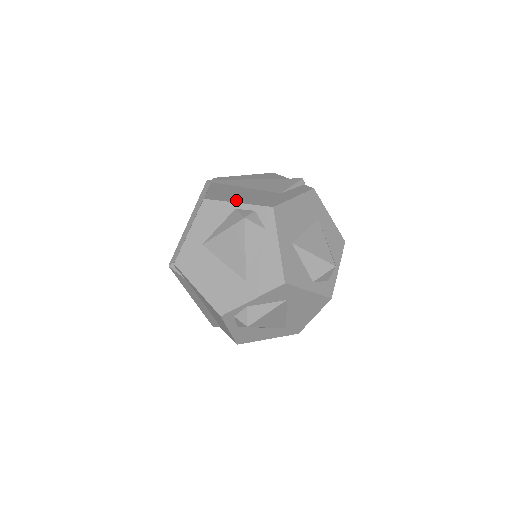
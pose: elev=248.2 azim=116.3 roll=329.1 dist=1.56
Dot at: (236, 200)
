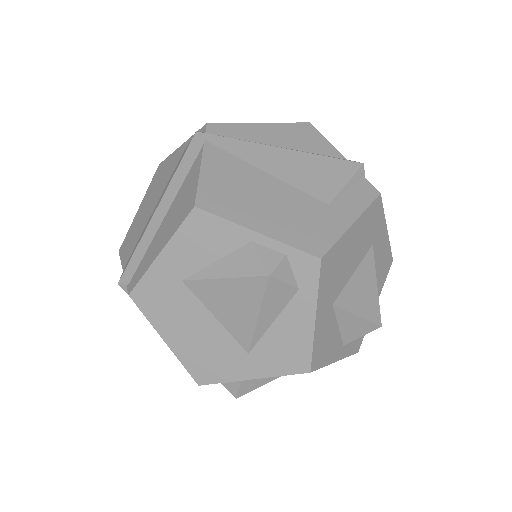
Dot at: (254, 222)
